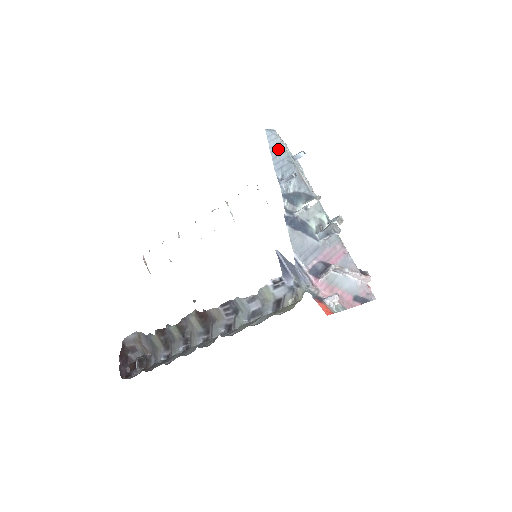
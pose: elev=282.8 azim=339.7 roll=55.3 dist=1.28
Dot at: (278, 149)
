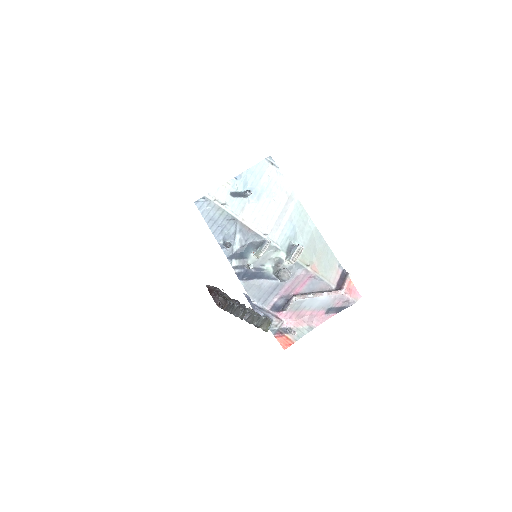
Dot at: (214, 214)
